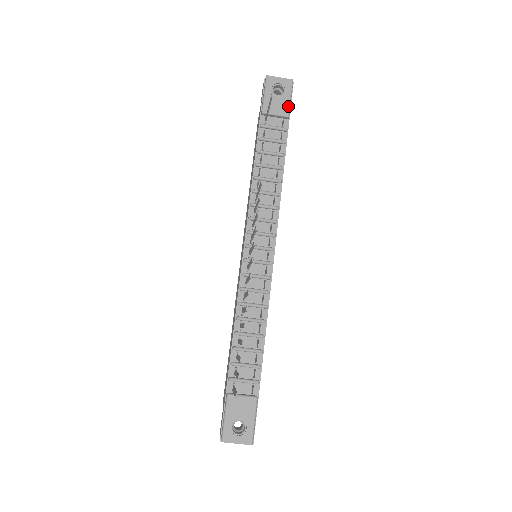
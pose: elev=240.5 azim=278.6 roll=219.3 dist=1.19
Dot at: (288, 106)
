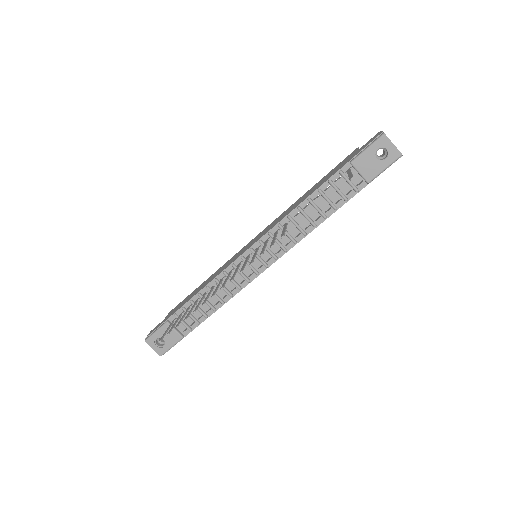
Dot at: (376, 174)
